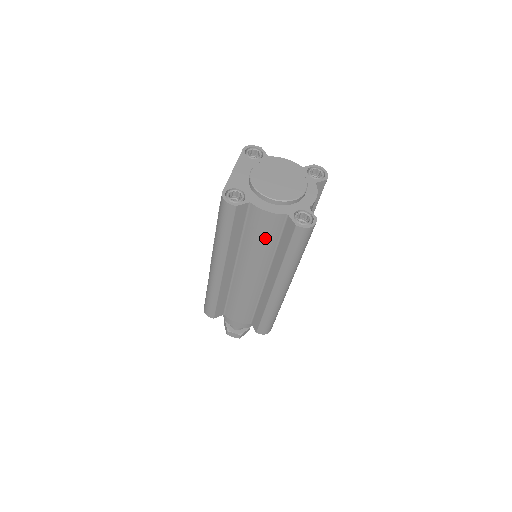
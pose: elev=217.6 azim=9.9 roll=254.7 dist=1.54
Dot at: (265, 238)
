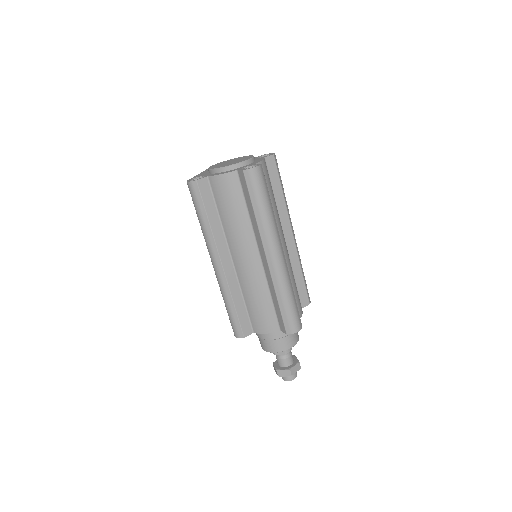
Dot at: (233, 204)
